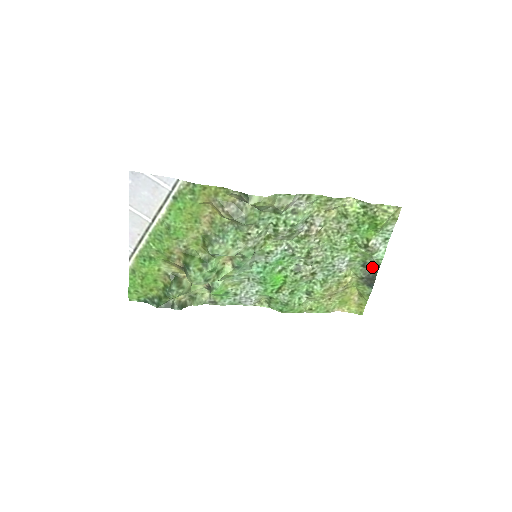
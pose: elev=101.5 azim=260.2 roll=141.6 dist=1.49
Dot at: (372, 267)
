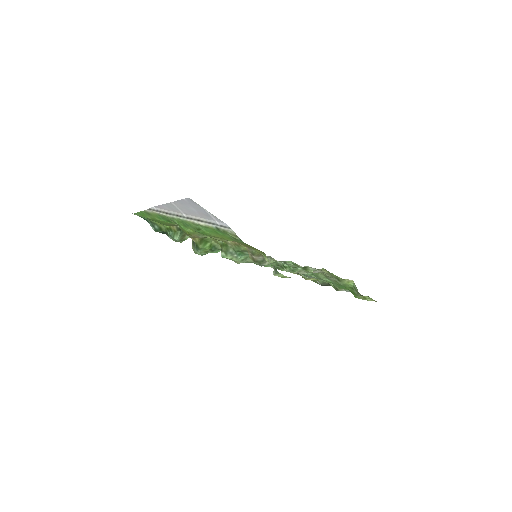
Dot at: occluded
